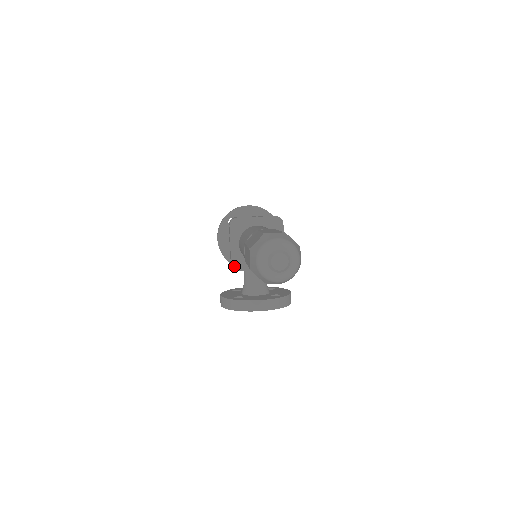
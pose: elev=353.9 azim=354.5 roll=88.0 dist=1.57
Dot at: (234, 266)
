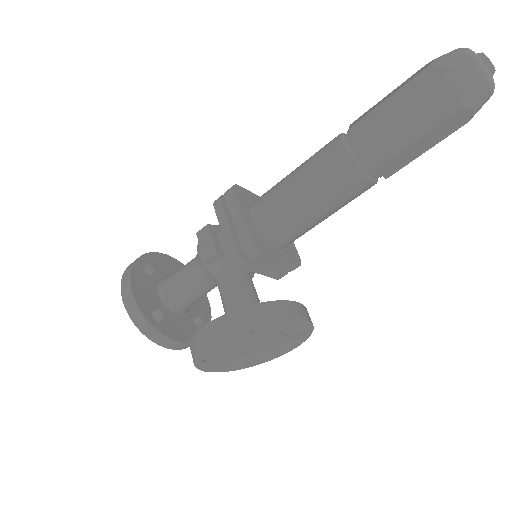
Dot at: (255, 243)
